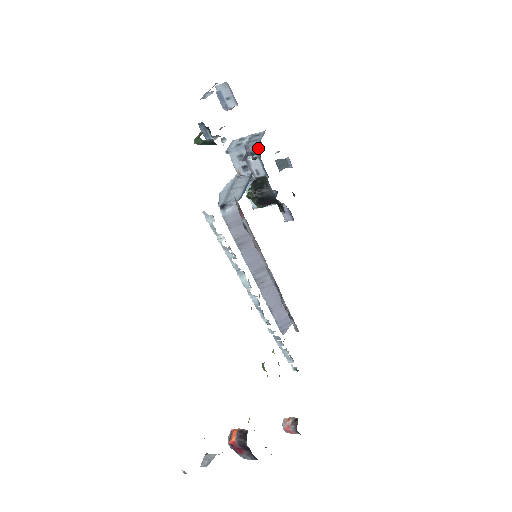
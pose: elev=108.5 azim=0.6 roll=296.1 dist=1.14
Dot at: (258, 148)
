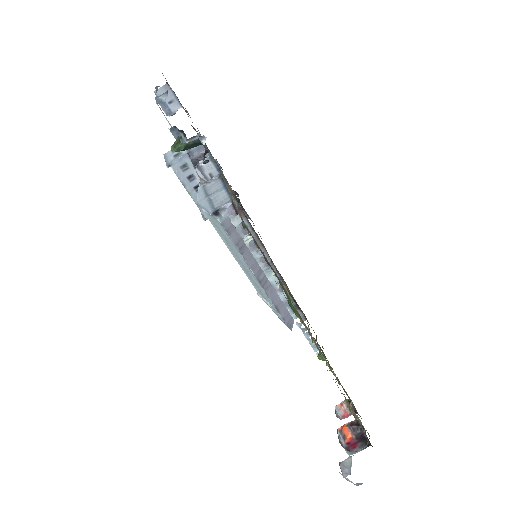
Dot at: (202, 152)
